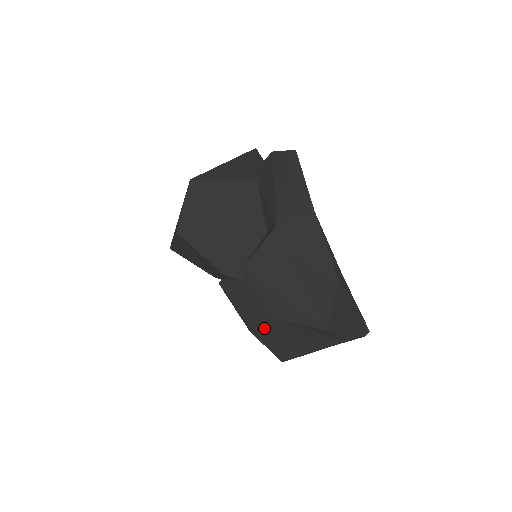
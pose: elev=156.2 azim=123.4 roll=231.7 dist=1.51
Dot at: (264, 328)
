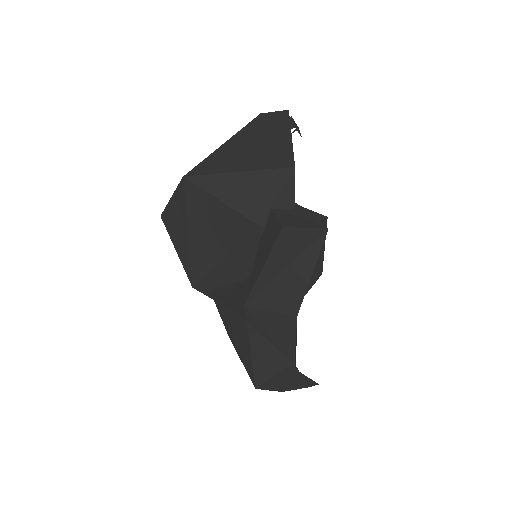
Dot at: occluded
